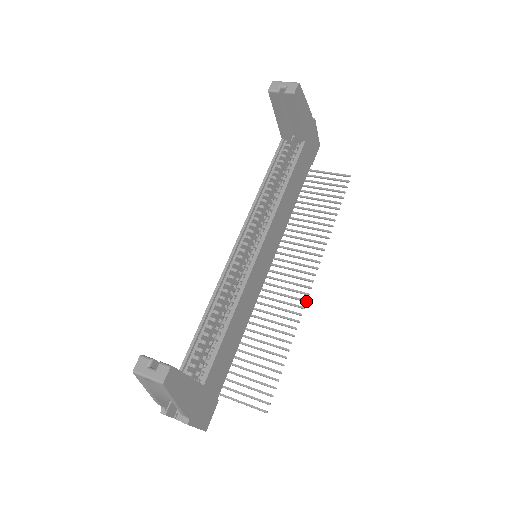
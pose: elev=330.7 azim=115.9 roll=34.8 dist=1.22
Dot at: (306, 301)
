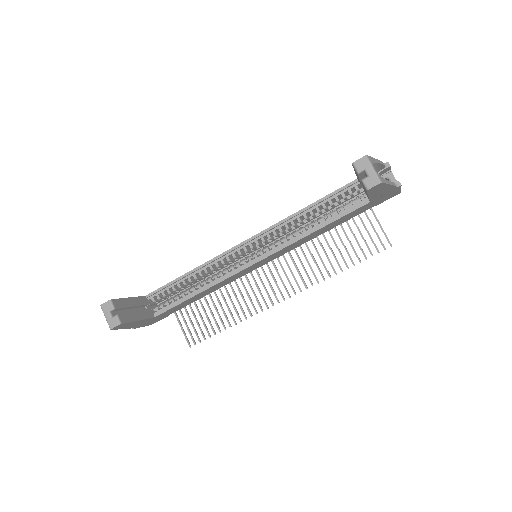
Dot at: (267, 308)
